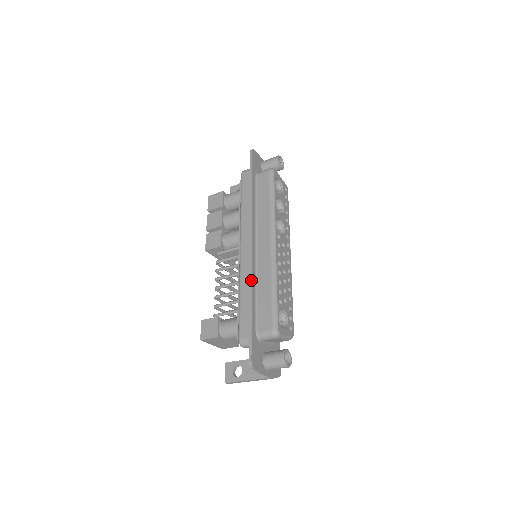
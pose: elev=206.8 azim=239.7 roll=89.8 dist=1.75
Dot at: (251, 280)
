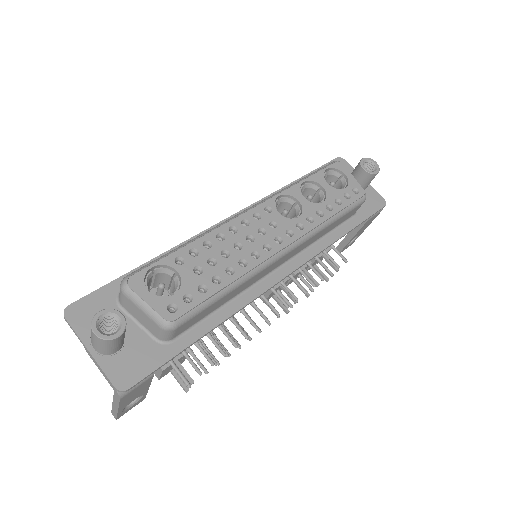
Dot at: (184, 241)
